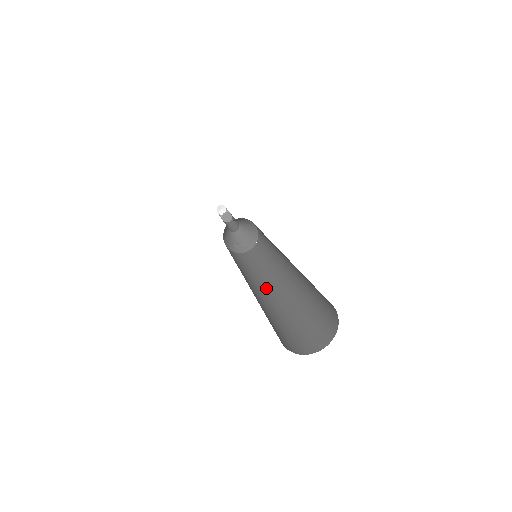
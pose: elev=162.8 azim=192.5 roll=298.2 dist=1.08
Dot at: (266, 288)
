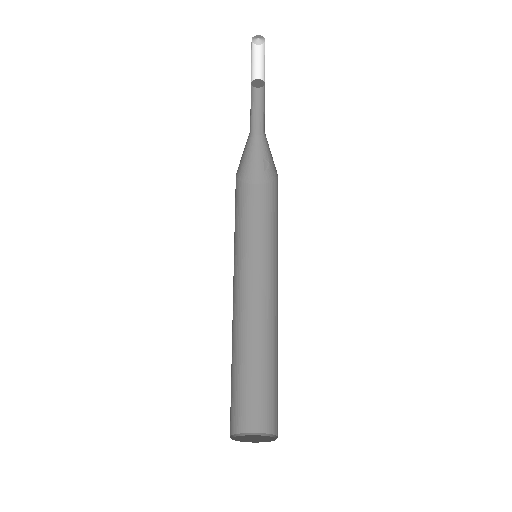
Dot at: (271, 296)
